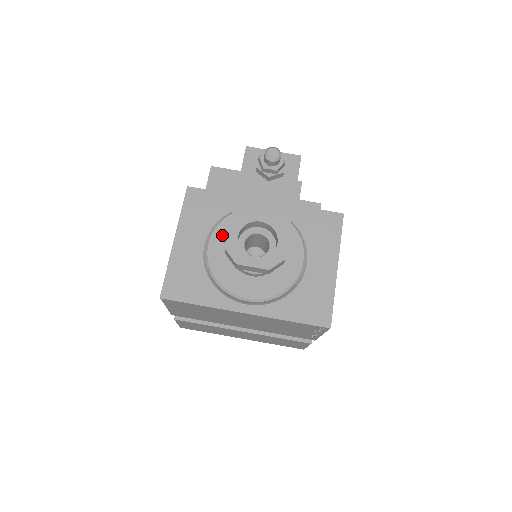
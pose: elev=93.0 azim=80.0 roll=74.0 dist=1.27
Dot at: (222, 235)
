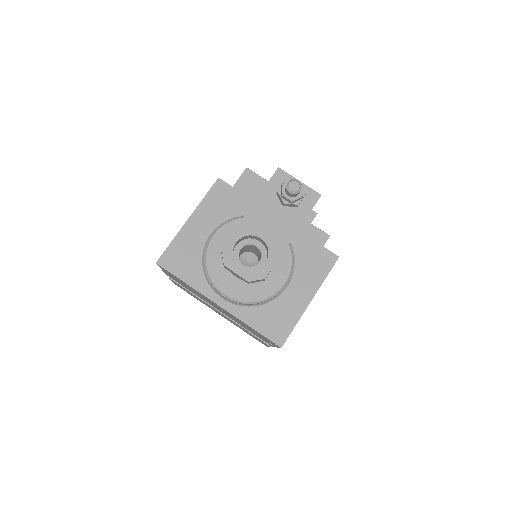
Dot at: (228, 233)
